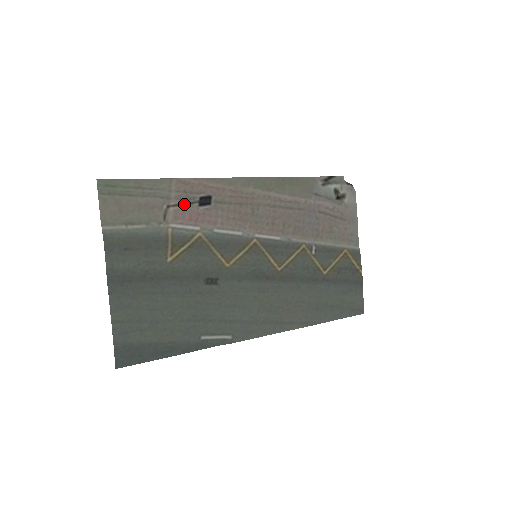
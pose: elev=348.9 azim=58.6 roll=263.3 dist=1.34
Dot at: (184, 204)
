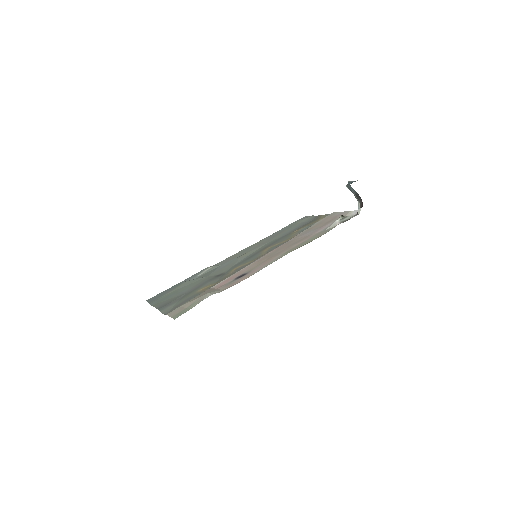
Dot at: (226, 284)
